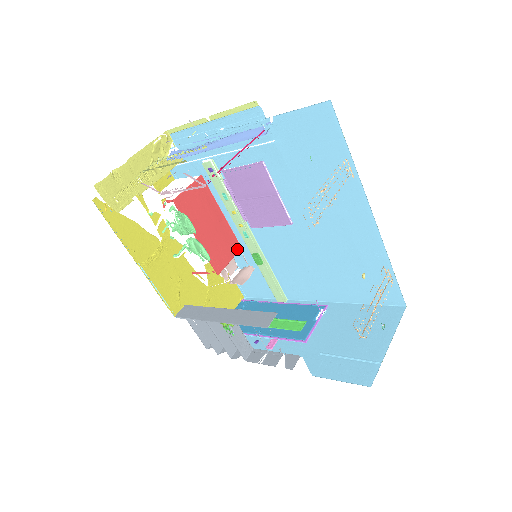
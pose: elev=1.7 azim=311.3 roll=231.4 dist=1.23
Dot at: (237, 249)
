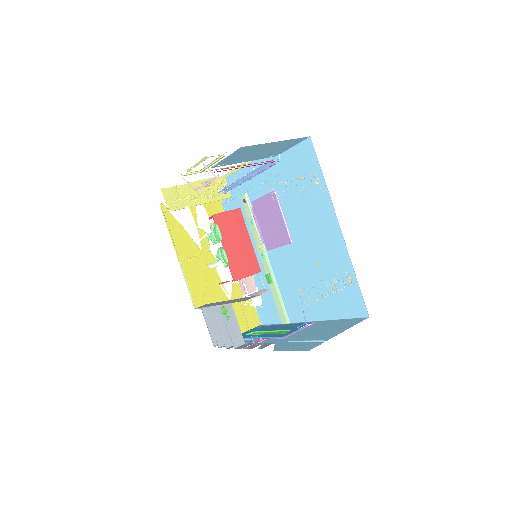
Dot at: (257, 271)
